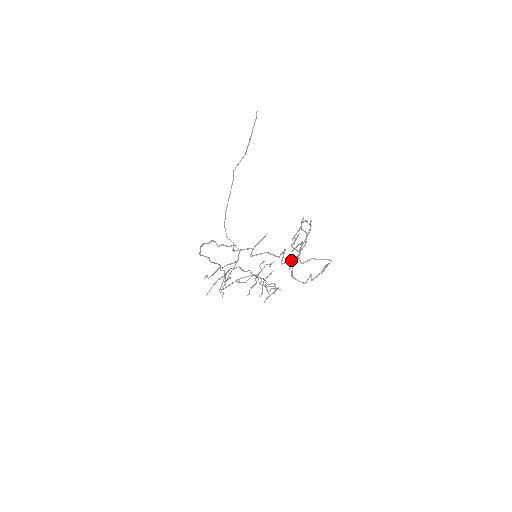
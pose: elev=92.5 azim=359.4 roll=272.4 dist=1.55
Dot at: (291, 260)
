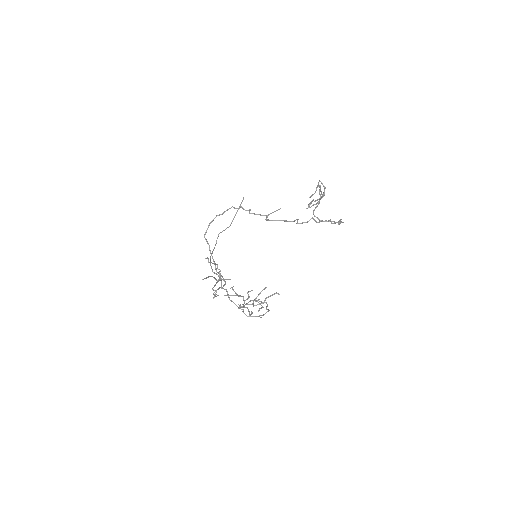
Dot at: occluded
